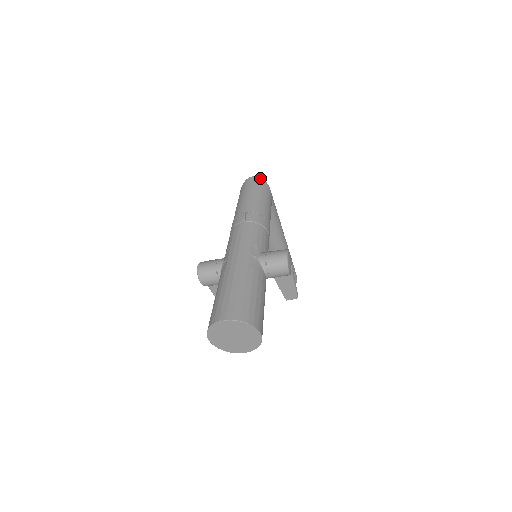
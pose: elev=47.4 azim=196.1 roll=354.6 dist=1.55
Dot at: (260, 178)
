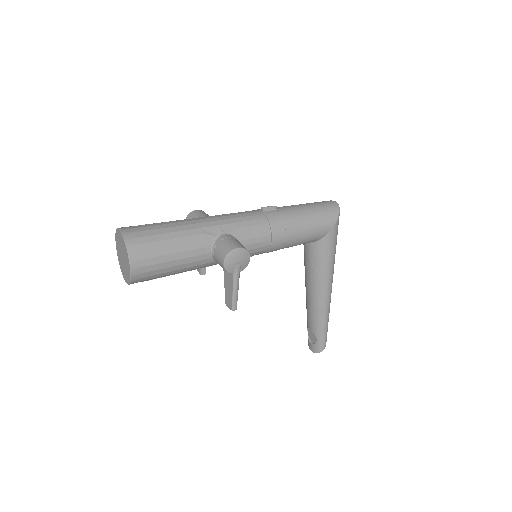
Dot at: (338, 206)
